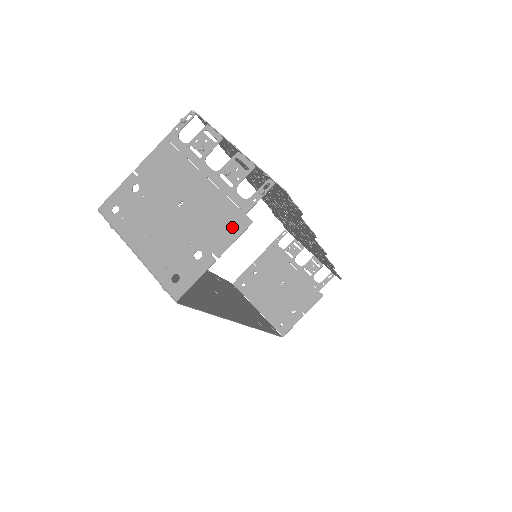
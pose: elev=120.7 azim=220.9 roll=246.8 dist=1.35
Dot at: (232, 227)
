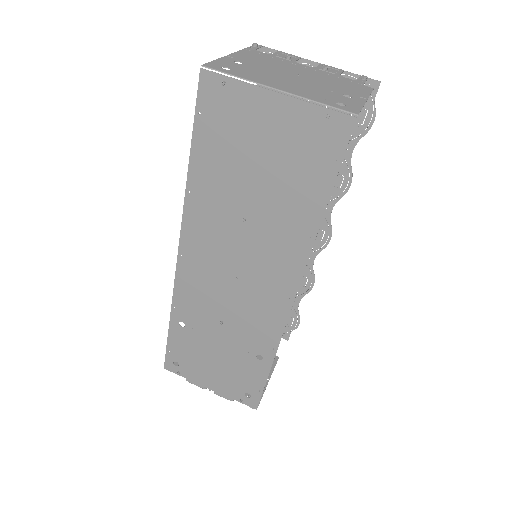
Dot at: (360, 88)
